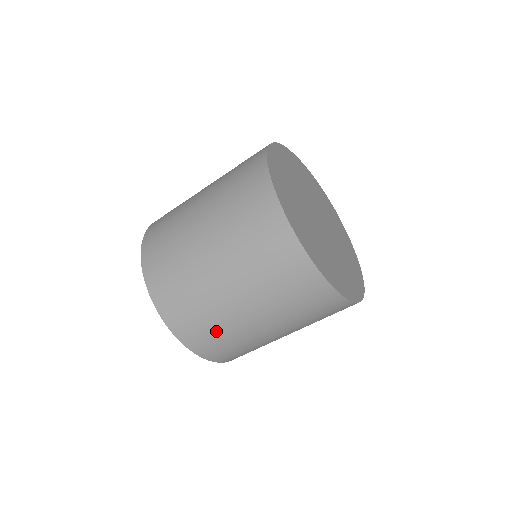
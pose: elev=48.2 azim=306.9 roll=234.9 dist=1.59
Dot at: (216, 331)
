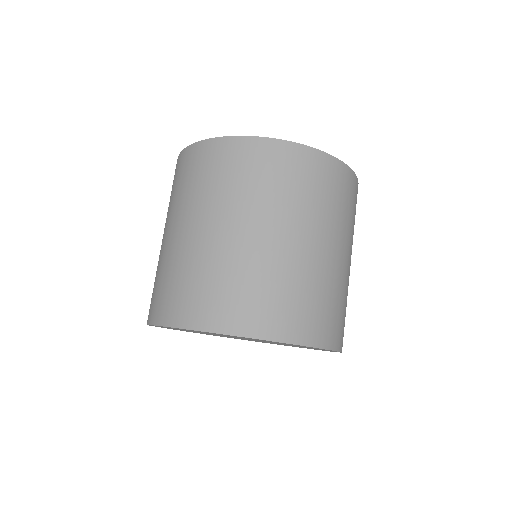
Dot at: (300, 292)
